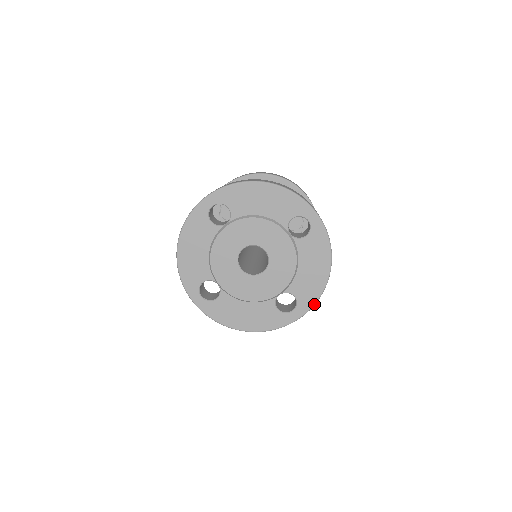
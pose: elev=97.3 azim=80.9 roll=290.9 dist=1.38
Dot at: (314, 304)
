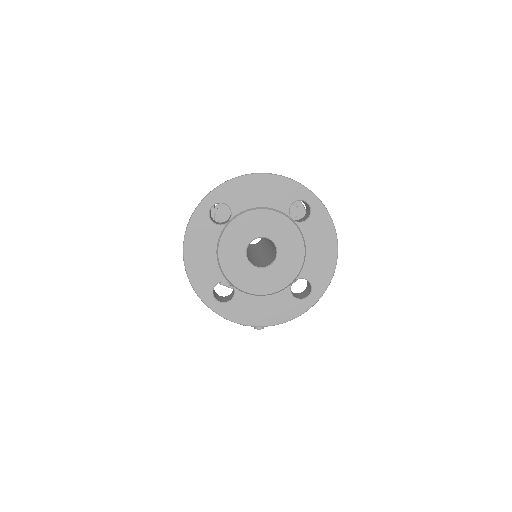
Dot at: (328, 284)
